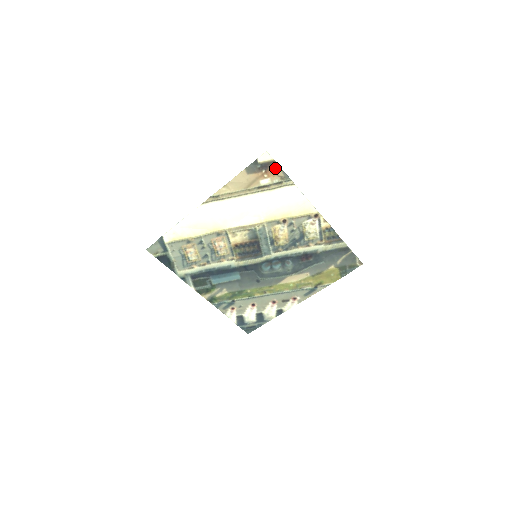
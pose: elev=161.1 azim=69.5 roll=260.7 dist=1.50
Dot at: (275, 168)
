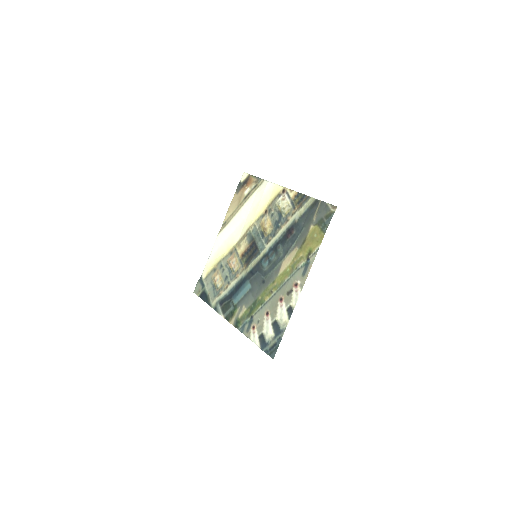
Dot at: (251, 179)
